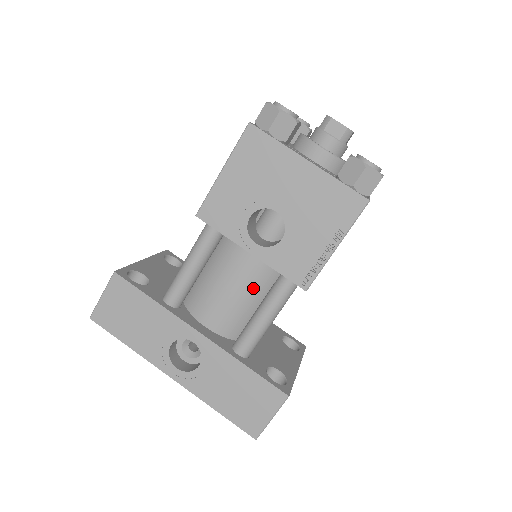
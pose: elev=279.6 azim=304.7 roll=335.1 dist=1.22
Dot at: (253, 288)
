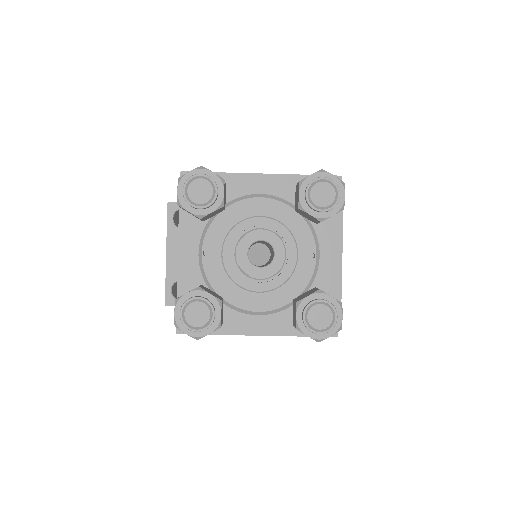
Dot at: occluded
